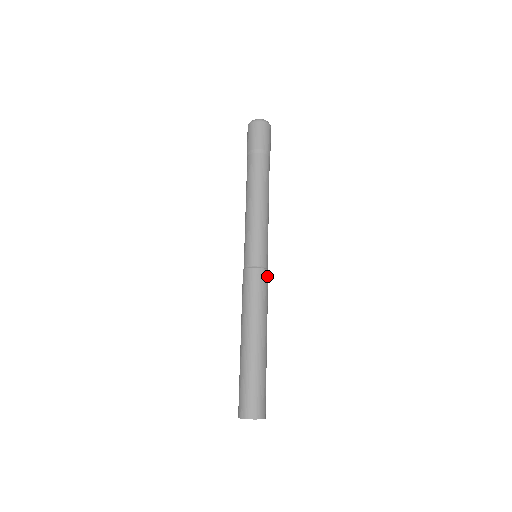
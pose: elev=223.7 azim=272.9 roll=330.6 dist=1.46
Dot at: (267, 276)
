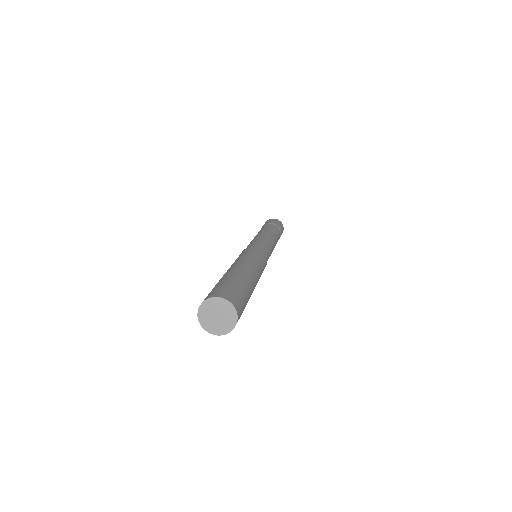
Dot at: (261, 252)
